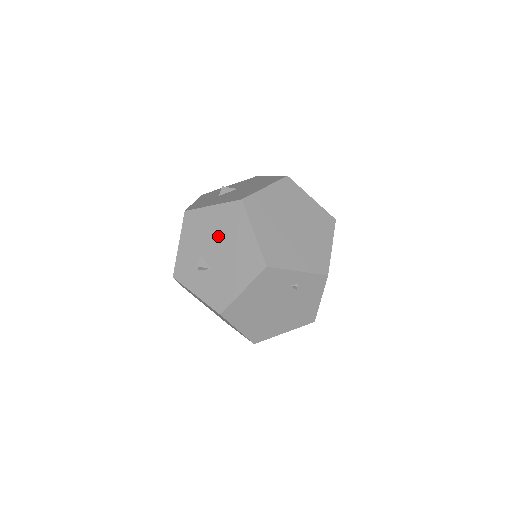
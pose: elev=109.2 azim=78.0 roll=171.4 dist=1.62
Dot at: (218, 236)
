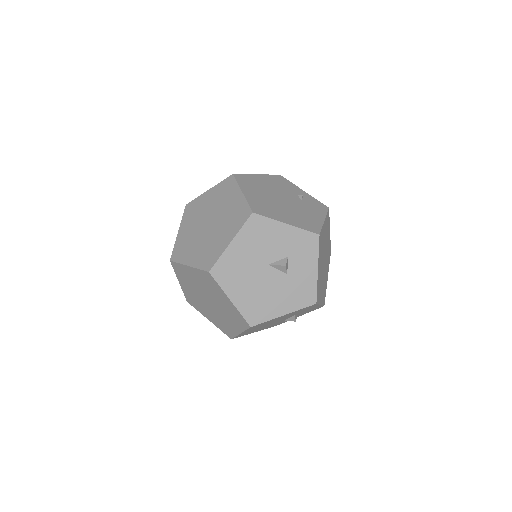
Dot at: occluded
